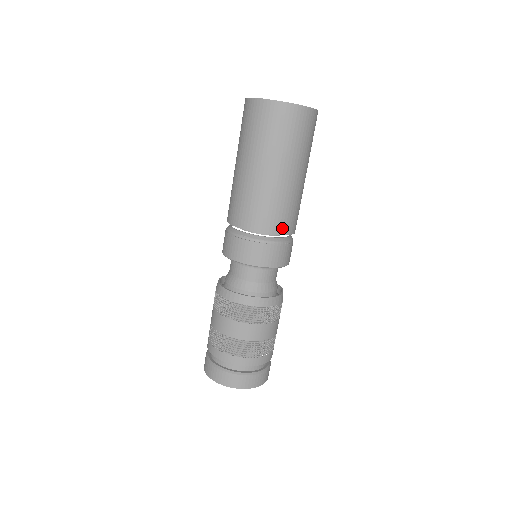
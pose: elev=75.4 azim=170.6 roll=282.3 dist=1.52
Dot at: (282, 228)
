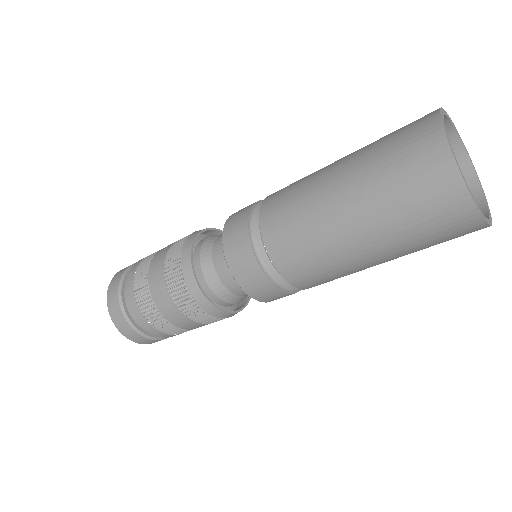
Dot at: (311, 286)
